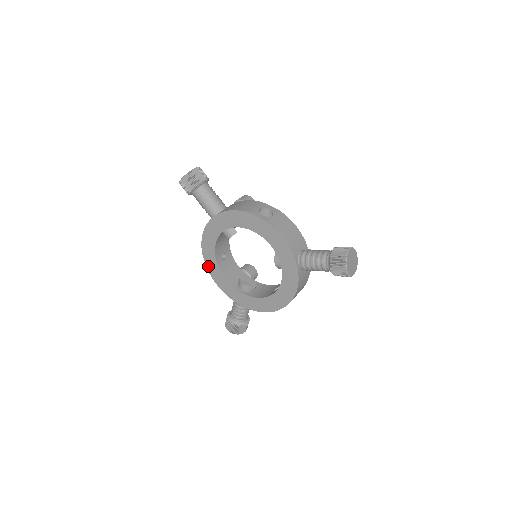
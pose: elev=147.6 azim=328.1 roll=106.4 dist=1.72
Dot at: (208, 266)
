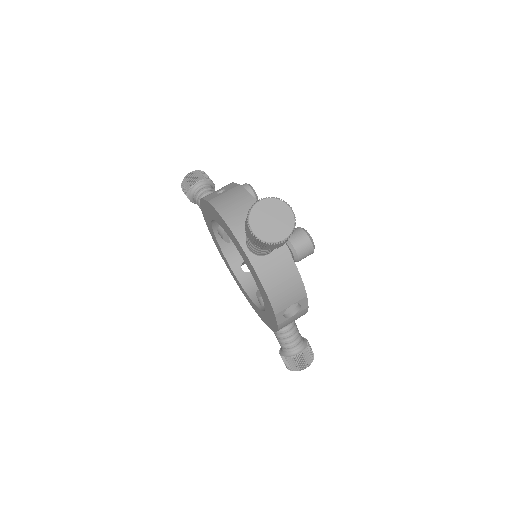
Dot at: (205, 202)
